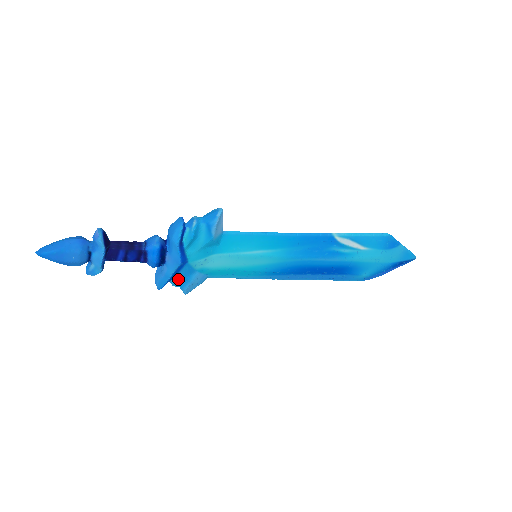
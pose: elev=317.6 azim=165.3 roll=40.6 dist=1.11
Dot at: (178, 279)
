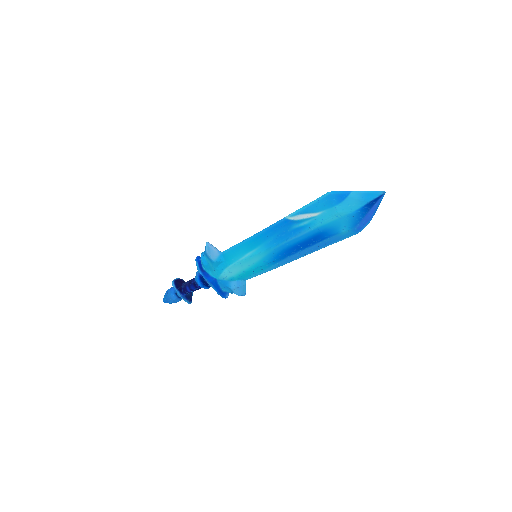
Dot at: (226, 289)
